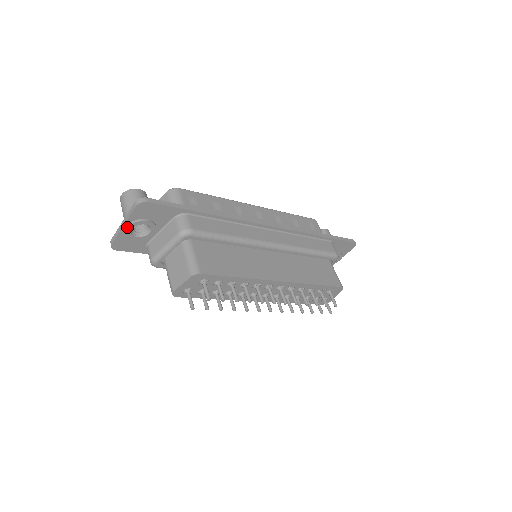
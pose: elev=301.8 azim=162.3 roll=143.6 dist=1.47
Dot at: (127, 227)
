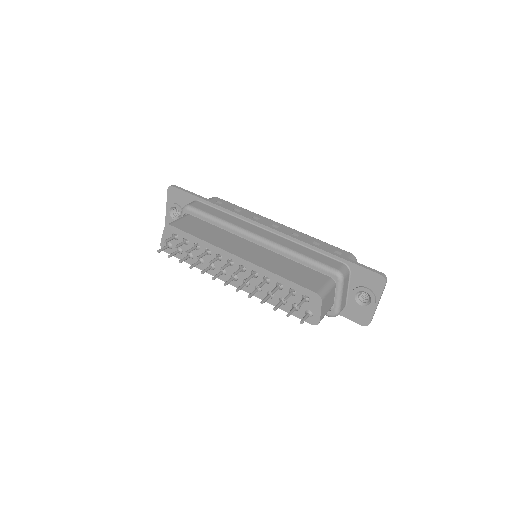
Dot at: (167, 209)
